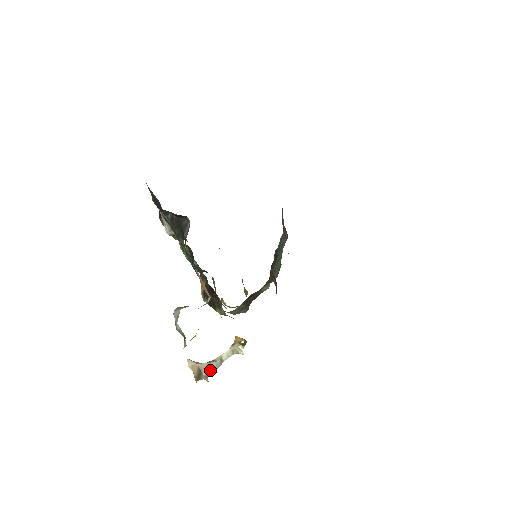
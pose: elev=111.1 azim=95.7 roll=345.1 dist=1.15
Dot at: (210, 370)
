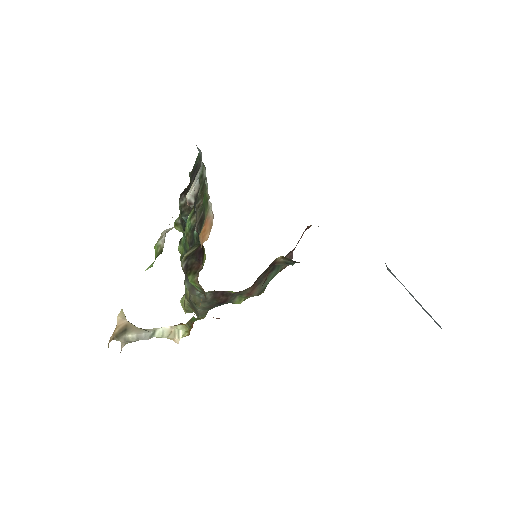
Dot at: (135, 335)
